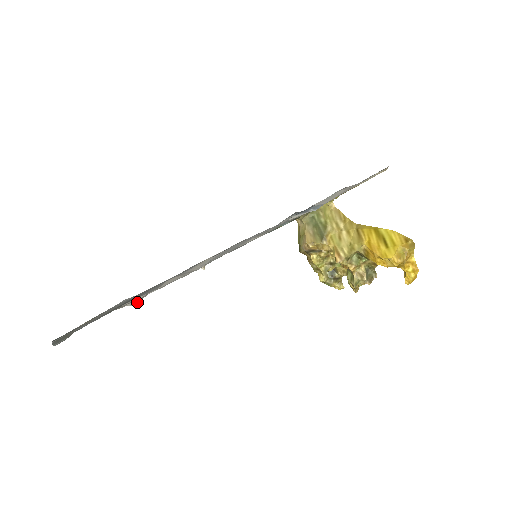
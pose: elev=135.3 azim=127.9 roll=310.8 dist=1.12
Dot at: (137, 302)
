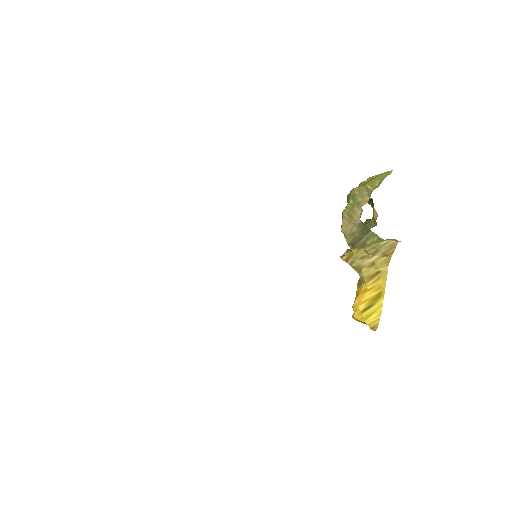
Dot at: occluded
